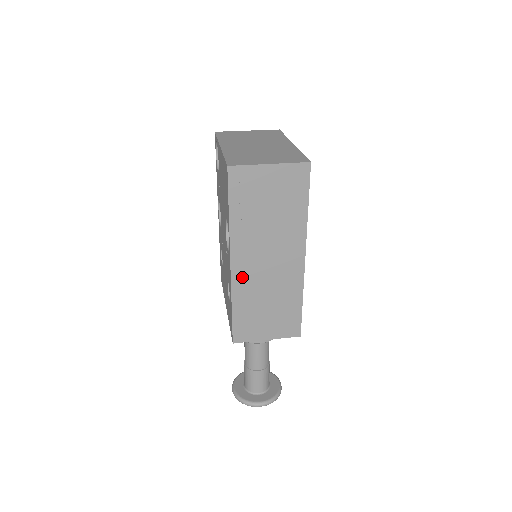
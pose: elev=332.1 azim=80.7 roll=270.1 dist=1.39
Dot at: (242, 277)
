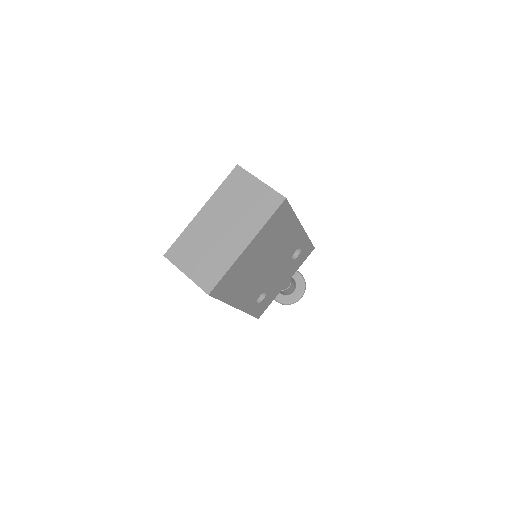
Dot at: occluded
